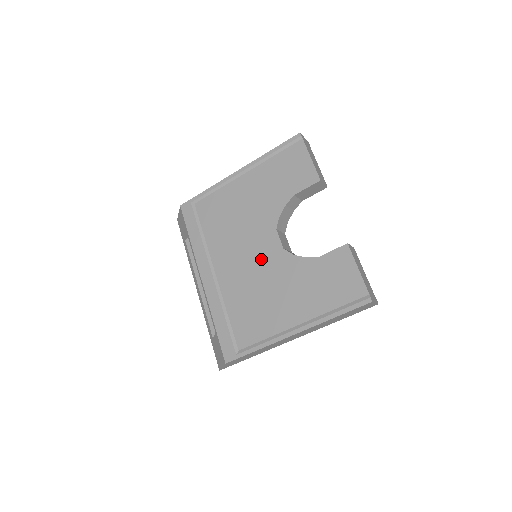
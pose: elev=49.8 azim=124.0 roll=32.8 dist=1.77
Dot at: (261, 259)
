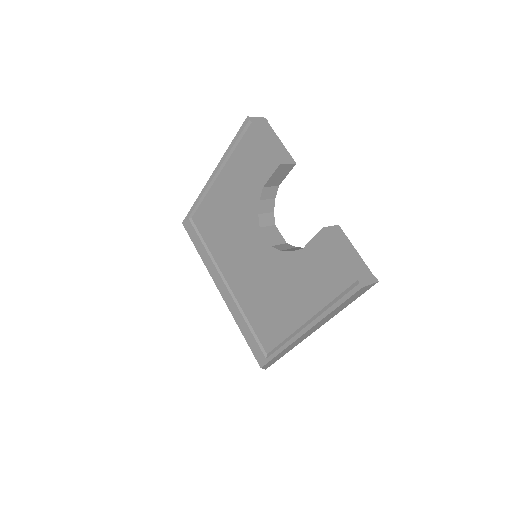
Dot at: (257, 261)
